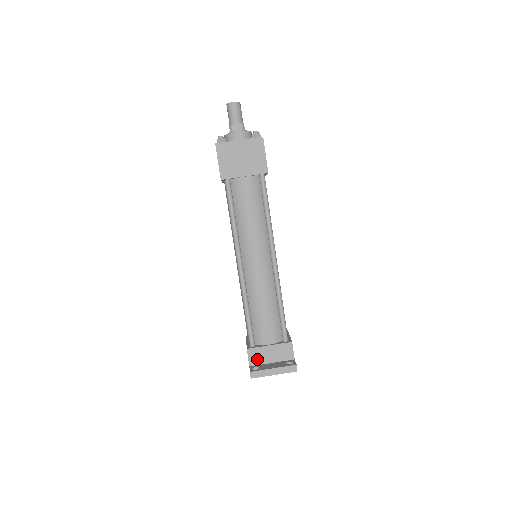
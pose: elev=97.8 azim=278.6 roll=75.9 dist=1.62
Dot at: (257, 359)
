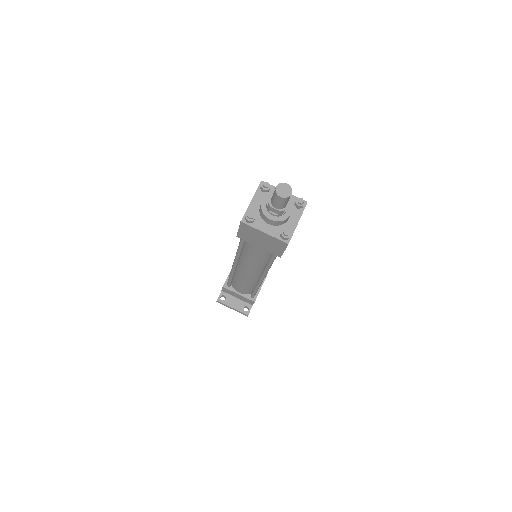
Dot at: (228, 292)
